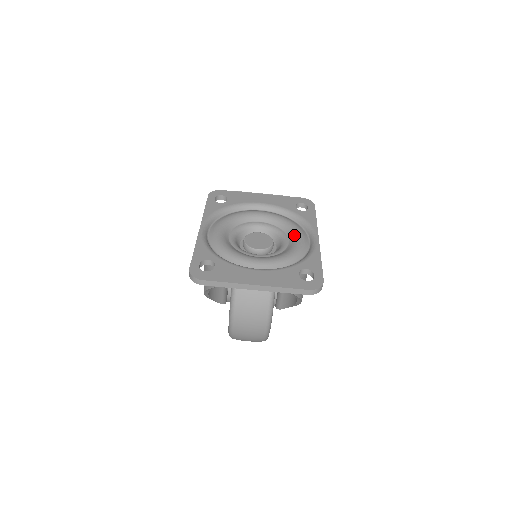
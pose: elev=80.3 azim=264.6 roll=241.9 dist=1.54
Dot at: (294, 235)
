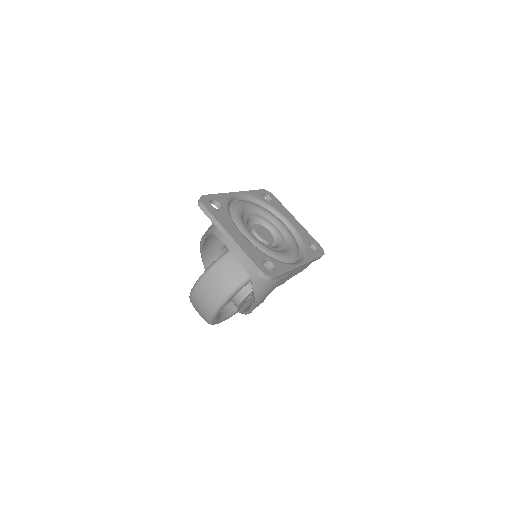
Dot at: (289, 250)
